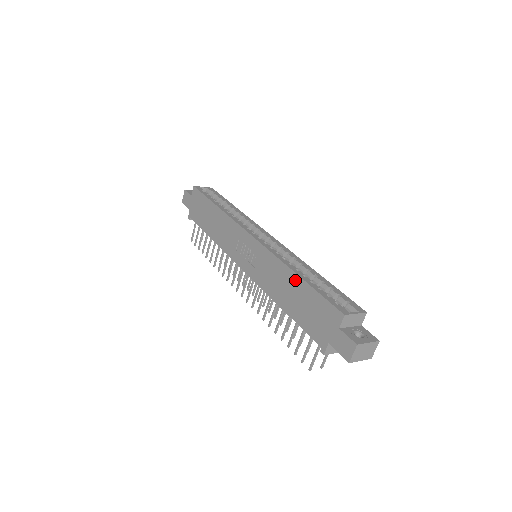
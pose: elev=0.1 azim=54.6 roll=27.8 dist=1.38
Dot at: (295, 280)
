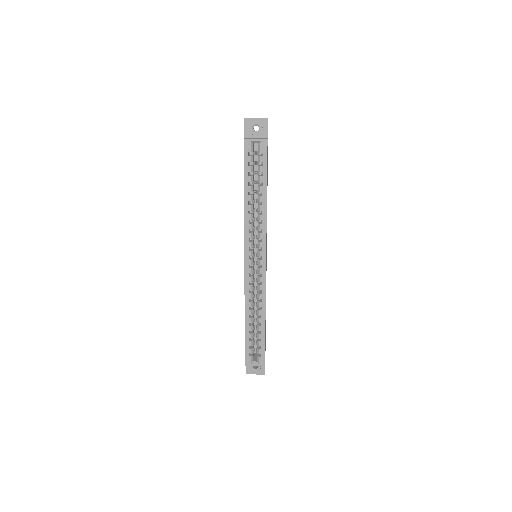
Dot at: (245, 320)
